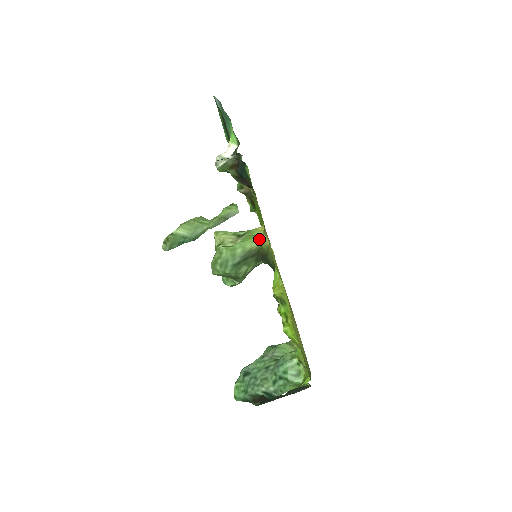
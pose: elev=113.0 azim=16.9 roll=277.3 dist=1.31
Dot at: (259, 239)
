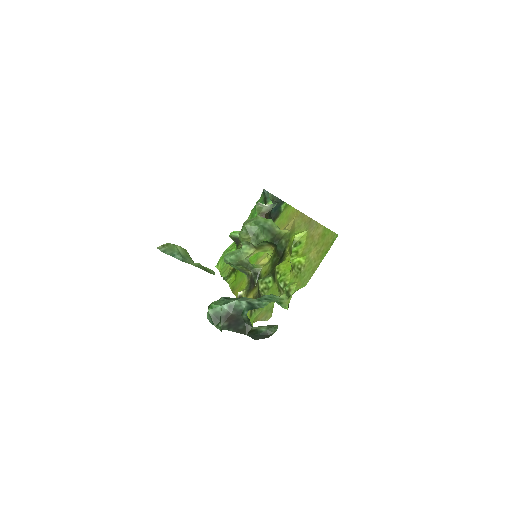
Dot at: occluded
